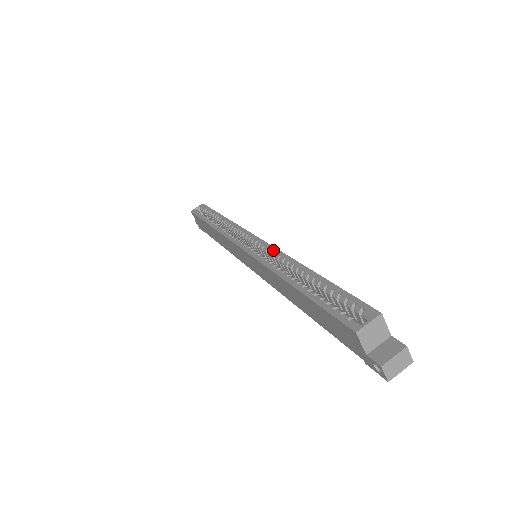
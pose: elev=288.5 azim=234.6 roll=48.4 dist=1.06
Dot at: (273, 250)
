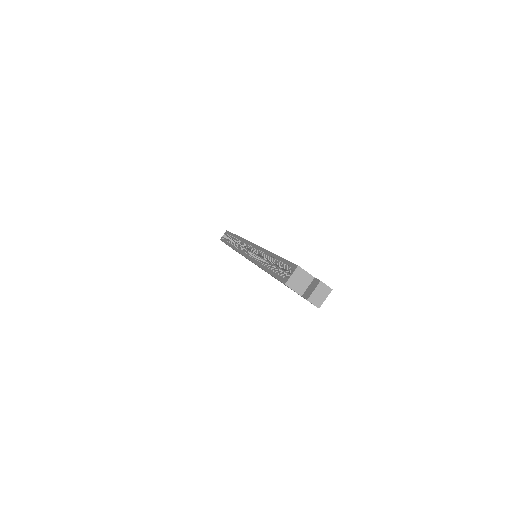
Dot at: (257, 248)
